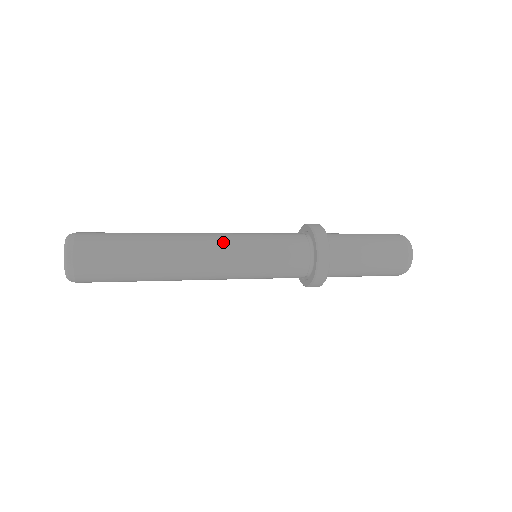
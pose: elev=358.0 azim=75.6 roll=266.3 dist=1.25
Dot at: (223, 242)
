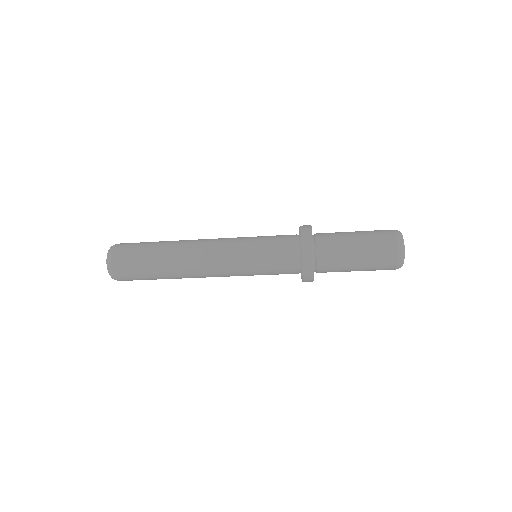
Dot at: (222, 241)
